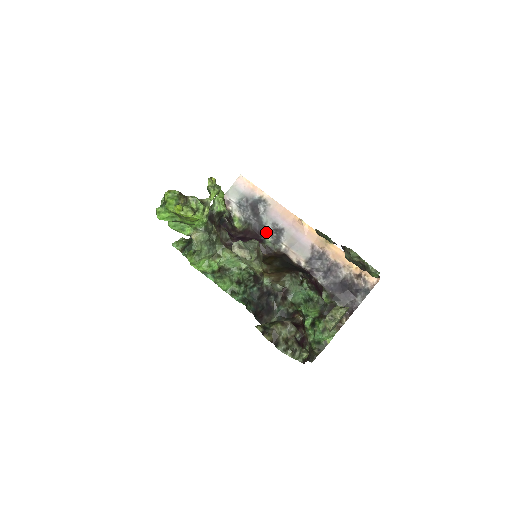
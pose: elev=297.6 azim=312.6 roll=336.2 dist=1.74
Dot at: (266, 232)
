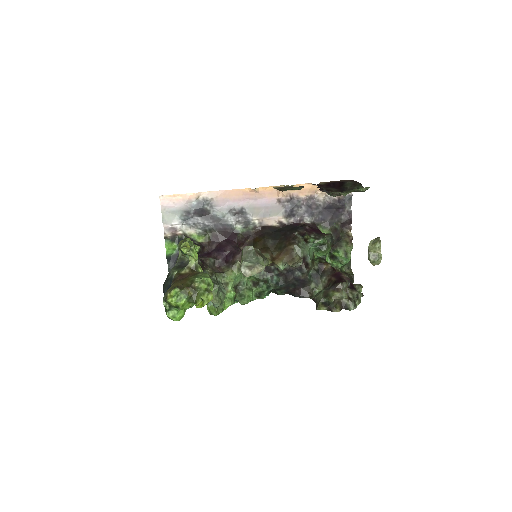
Dot at: (231, 224)
